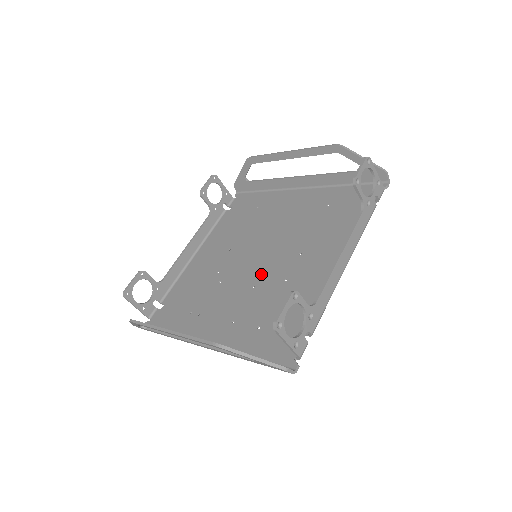
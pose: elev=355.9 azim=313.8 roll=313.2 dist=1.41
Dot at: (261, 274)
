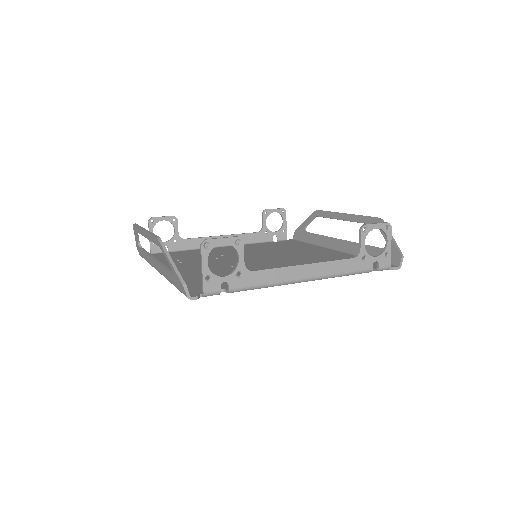
Dot at: (246, 264)
